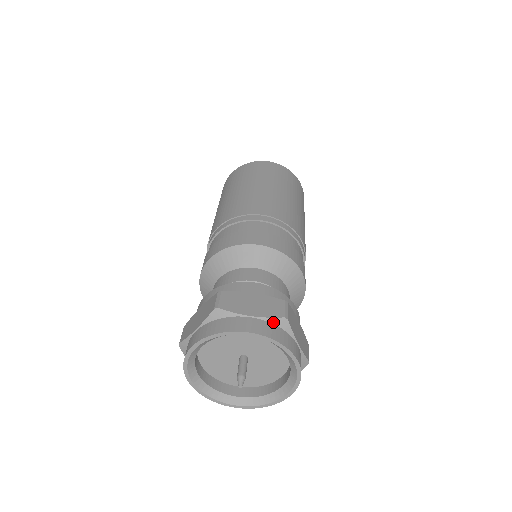
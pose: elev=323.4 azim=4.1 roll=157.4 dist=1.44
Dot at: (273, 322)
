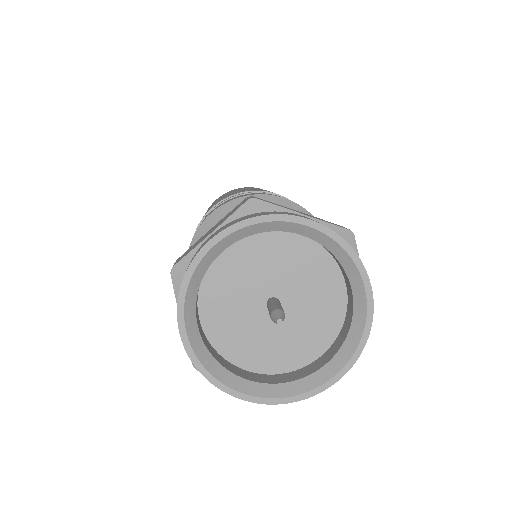
Dot at: (335, 231)
